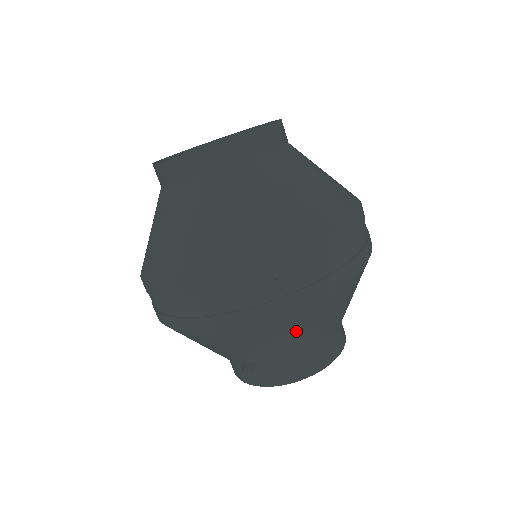
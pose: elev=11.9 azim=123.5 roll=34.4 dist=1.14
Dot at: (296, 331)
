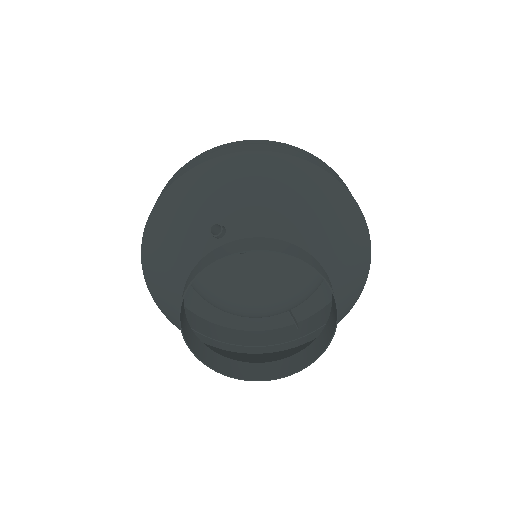
Dot at: (286, 187)
